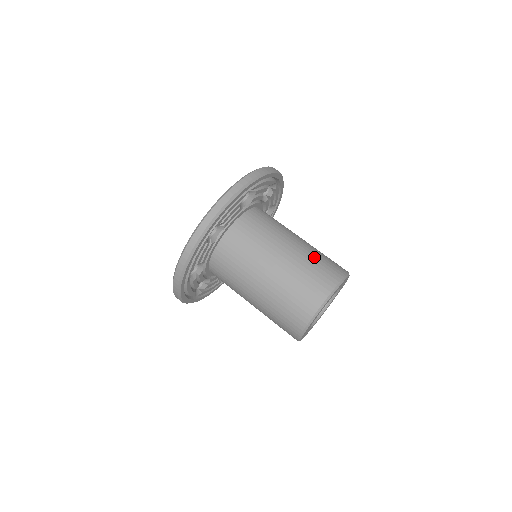
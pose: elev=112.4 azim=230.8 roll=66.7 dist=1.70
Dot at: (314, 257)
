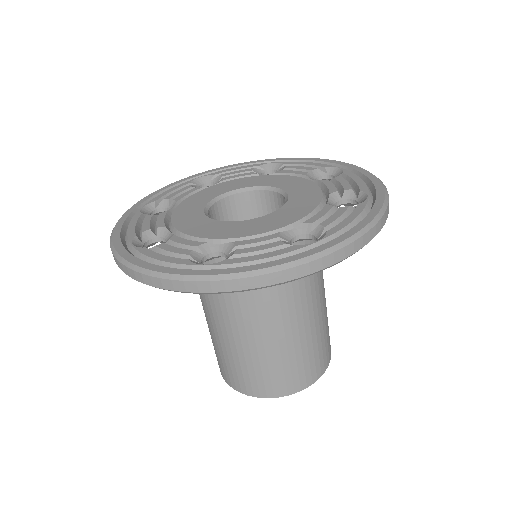
Dot at: (311, 344)
